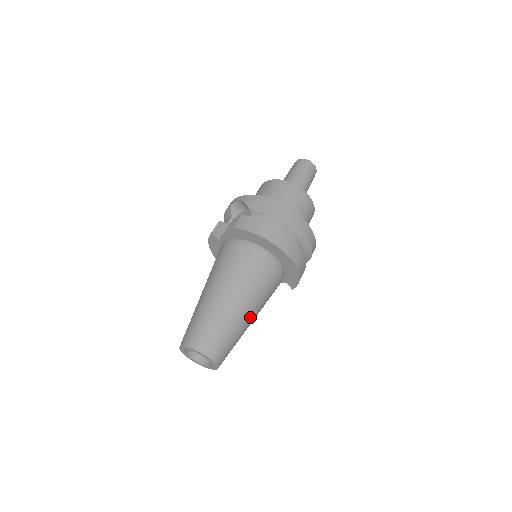
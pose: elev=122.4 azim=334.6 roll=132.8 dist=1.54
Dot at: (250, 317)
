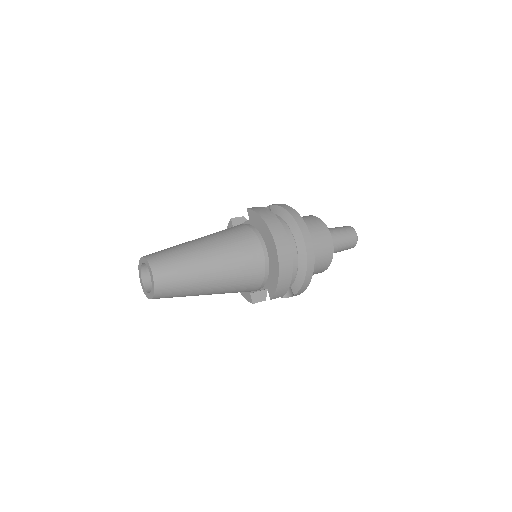
Dot at: (211, 275)
